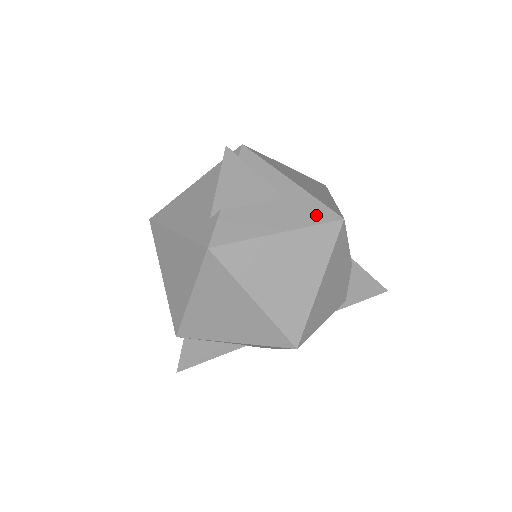
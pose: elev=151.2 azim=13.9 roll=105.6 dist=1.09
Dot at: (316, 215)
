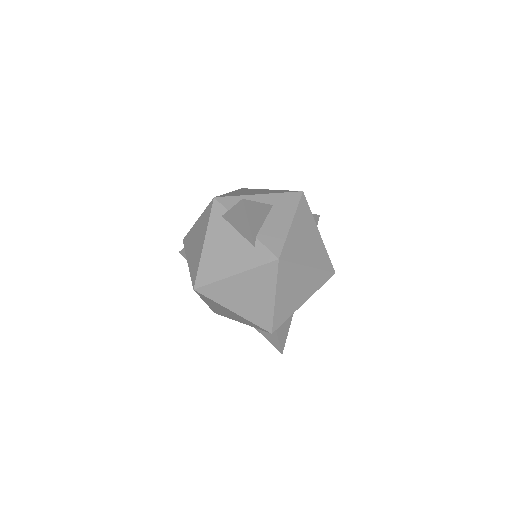
Dot at: (292, 200)
